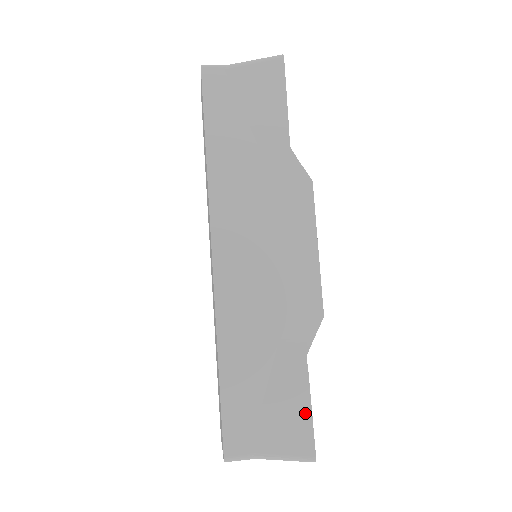
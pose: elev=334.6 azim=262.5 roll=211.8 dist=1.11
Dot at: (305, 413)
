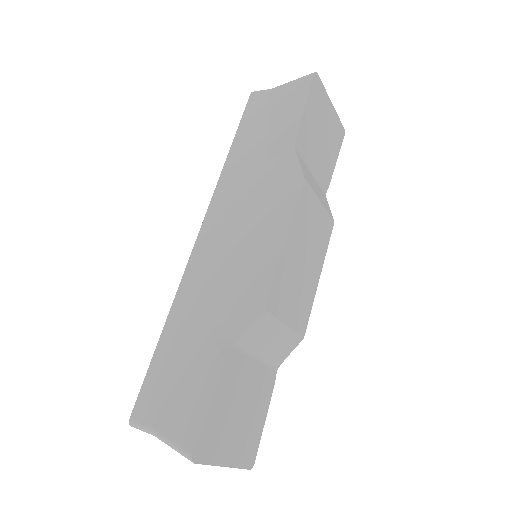
Dot at: (204, 402)
